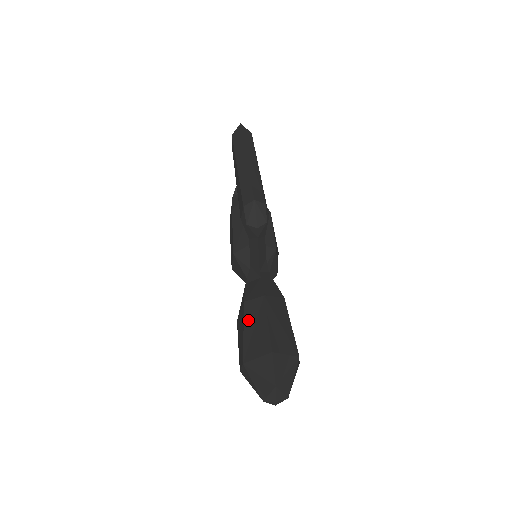
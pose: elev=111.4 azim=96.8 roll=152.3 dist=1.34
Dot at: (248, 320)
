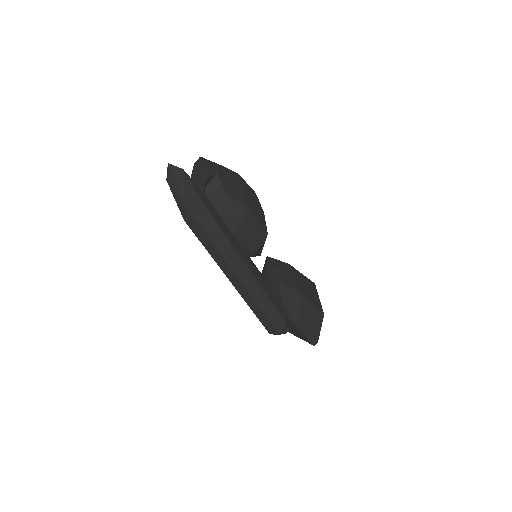
Dot at: occluded
